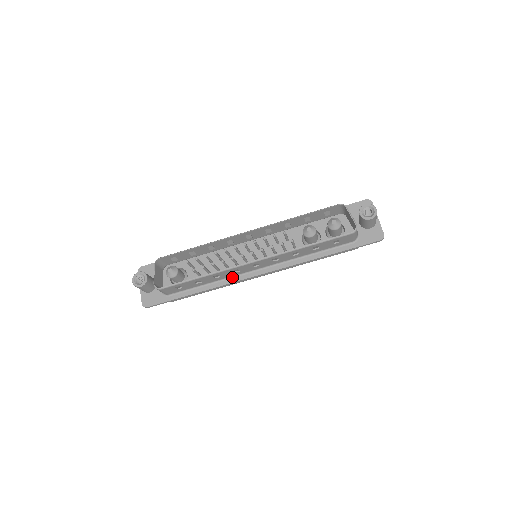
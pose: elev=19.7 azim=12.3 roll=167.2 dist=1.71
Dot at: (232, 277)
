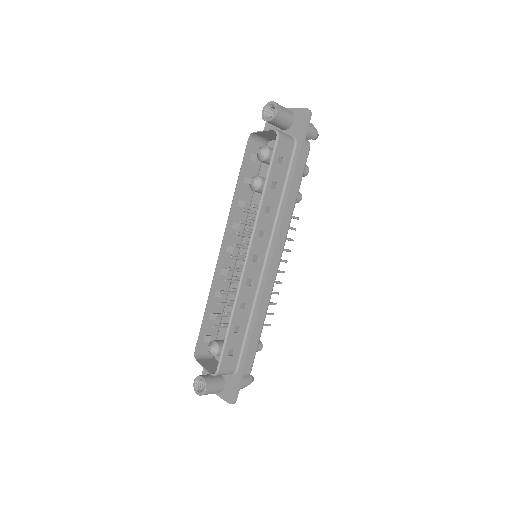
Dot at: (257, 292)
